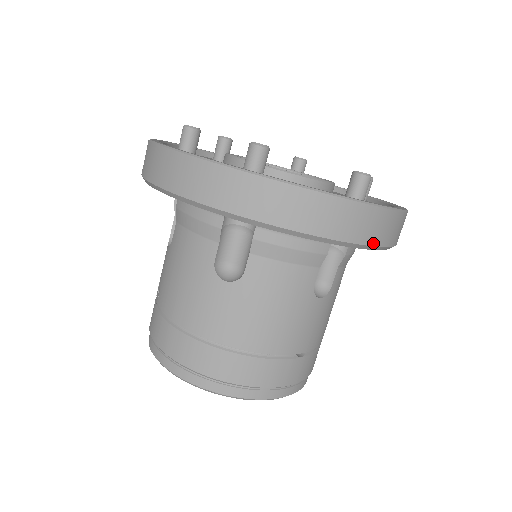
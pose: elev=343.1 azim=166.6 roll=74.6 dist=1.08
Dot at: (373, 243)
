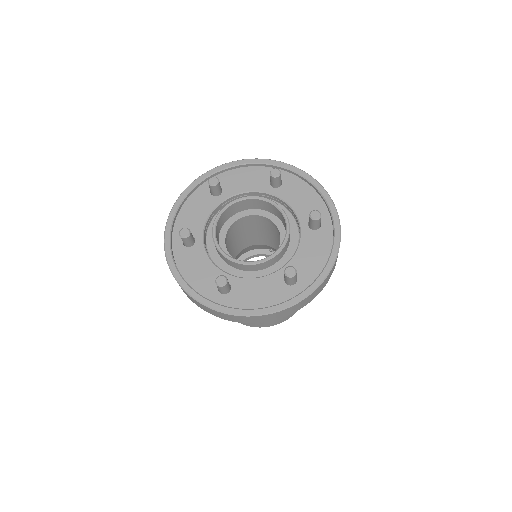
Dot at: occluded
